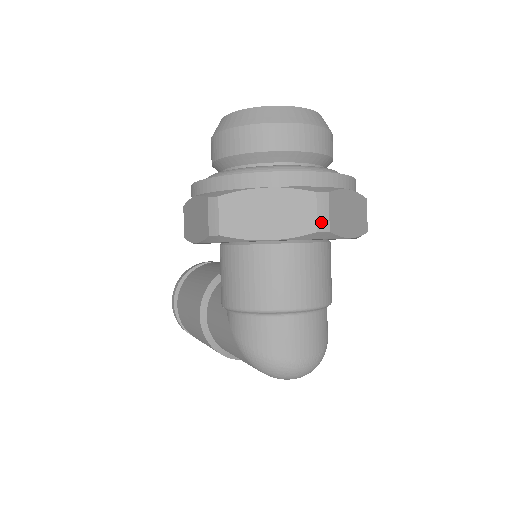
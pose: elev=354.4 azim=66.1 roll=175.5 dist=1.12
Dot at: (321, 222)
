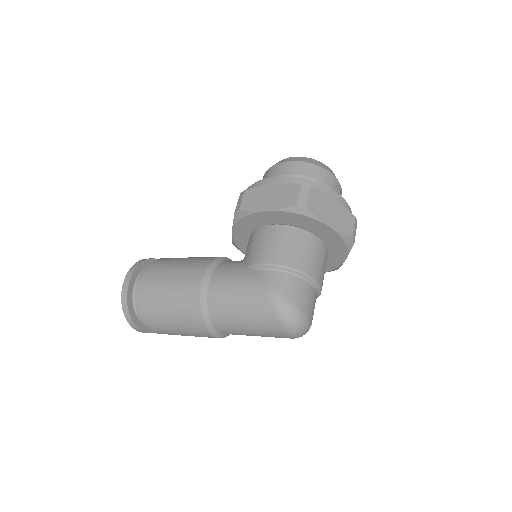
Dot at: (354, 234)
